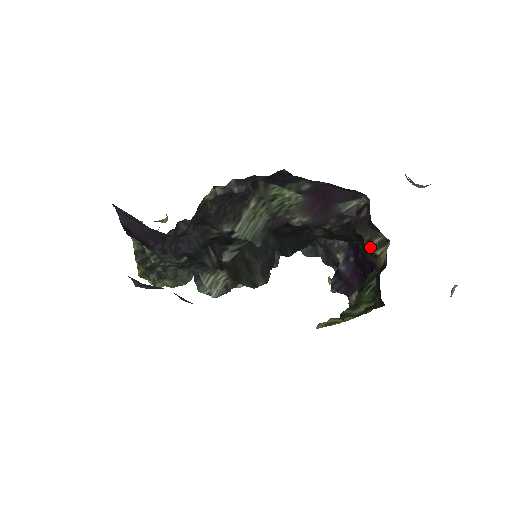
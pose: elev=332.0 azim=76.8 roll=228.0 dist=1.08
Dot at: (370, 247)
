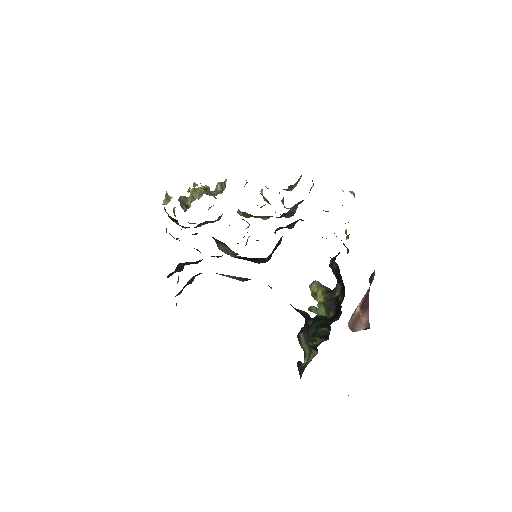
Dot at: (308, 343)
